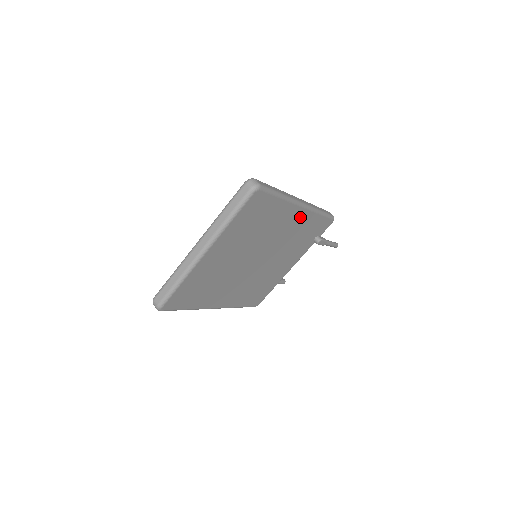
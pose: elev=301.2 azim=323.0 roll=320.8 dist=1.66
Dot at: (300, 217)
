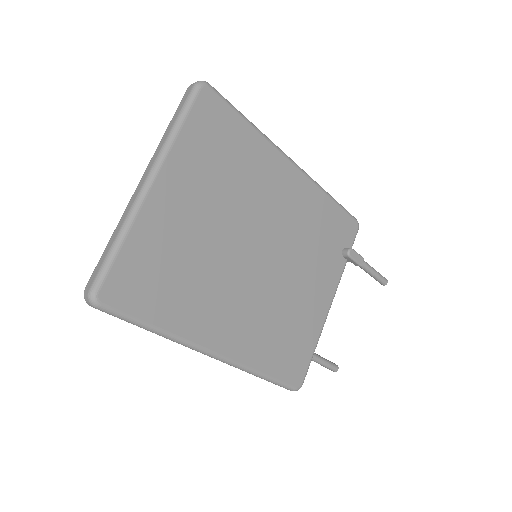
Dot at: (298, 186)
